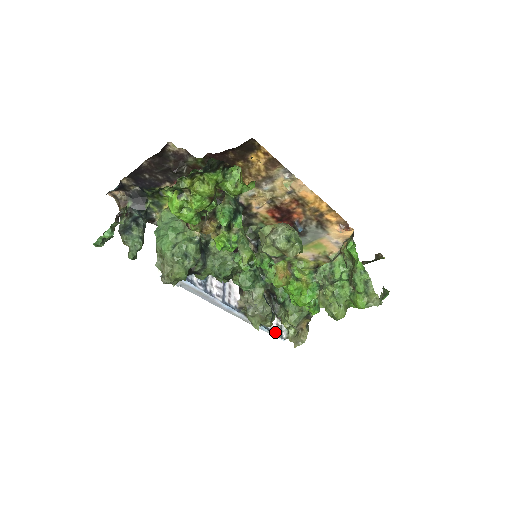
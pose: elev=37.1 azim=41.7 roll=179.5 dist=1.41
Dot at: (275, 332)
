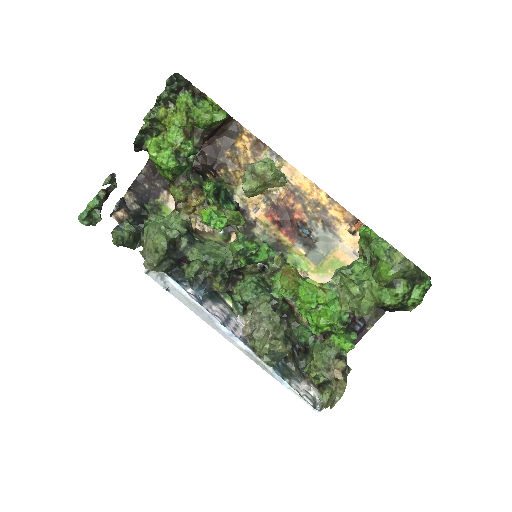
Dot at: (303, 395)
